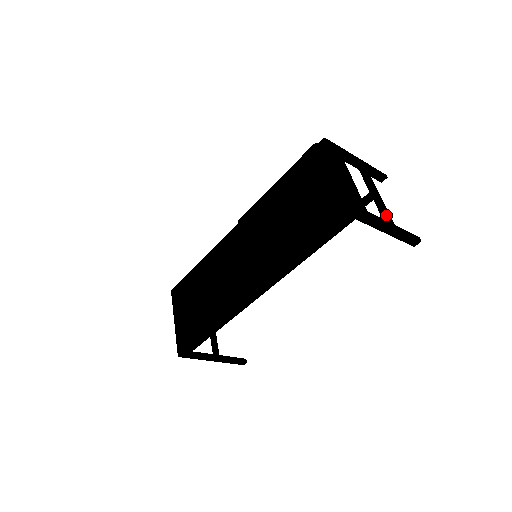
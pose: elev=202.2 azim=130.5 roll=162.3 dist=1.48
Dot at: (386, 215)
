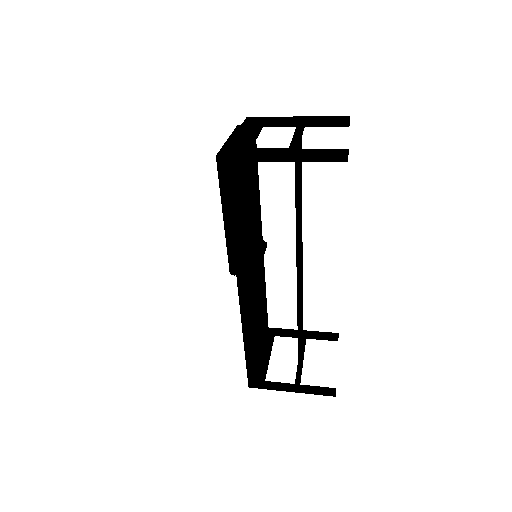
Dot at: (290, 145)
